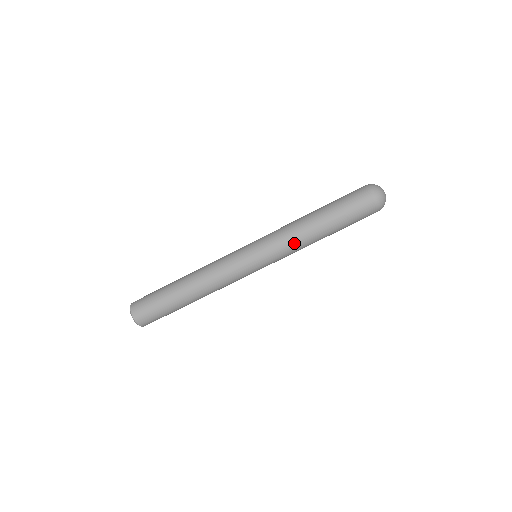
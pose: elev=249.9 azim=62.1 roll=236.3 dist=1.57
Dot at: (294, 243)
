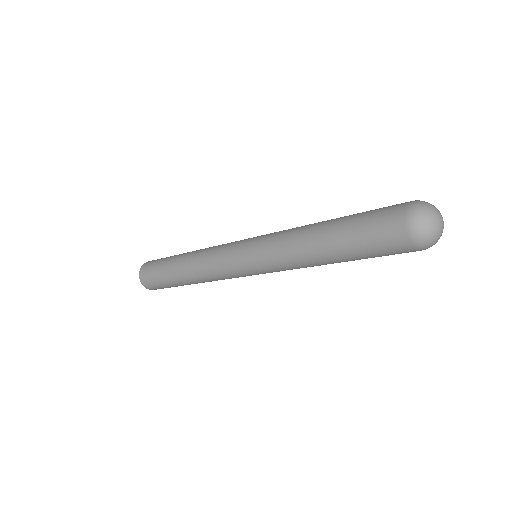
Dot at: (288, 258)
